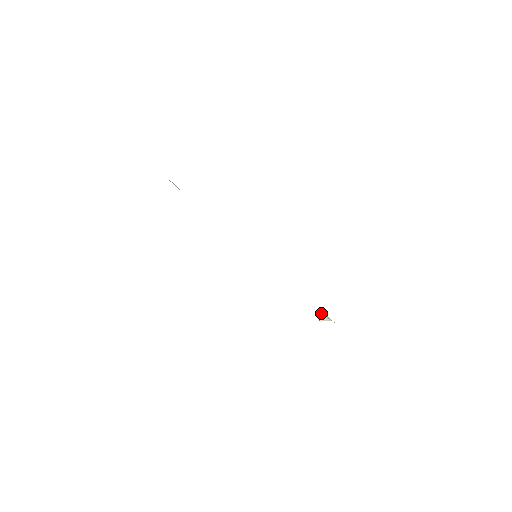
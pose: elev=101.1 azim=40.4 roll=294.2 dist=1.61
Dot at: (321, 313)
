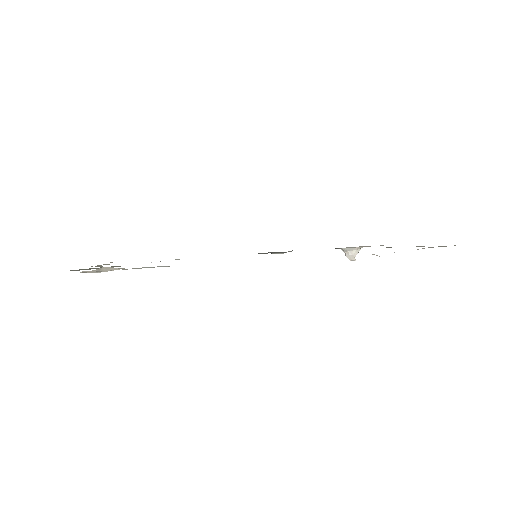
Dot at: (345, 254)
